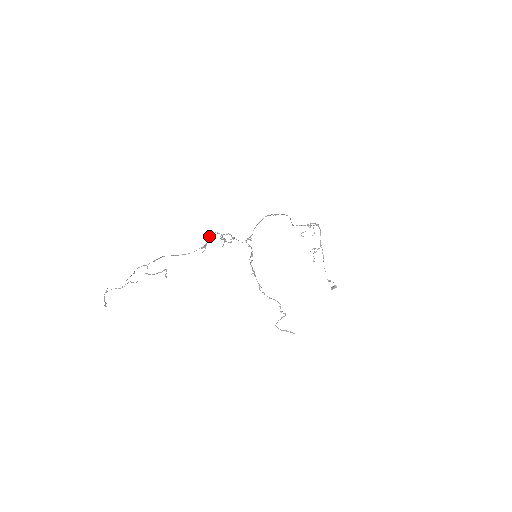
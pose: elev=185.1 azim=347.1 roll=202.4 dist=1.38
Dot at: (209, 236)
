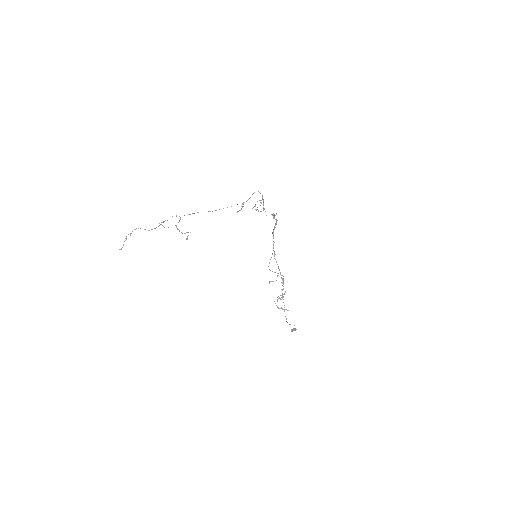
Dot at: (253, 193)
